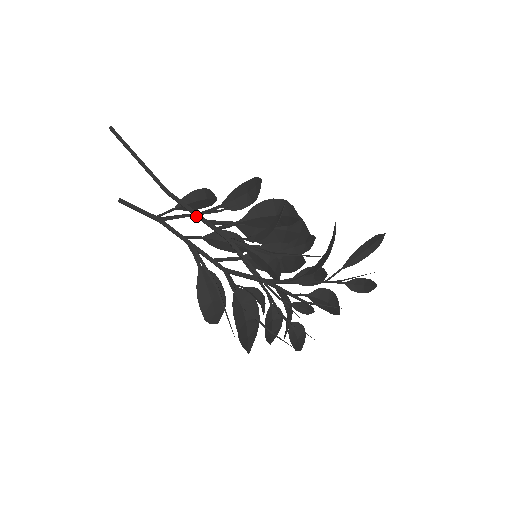
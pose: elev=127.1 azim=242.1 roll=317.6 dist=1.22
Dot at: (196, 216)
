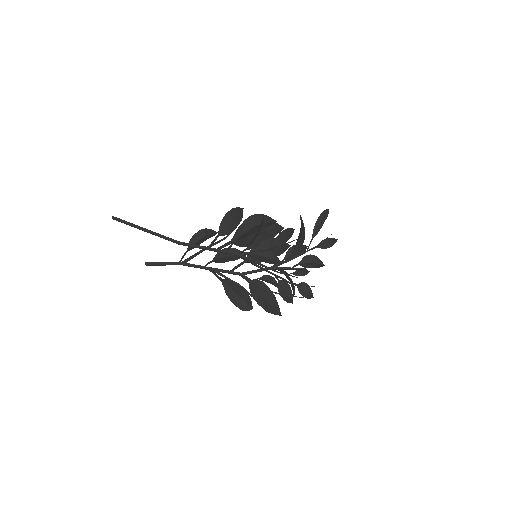
Dot at: (209, 250)
